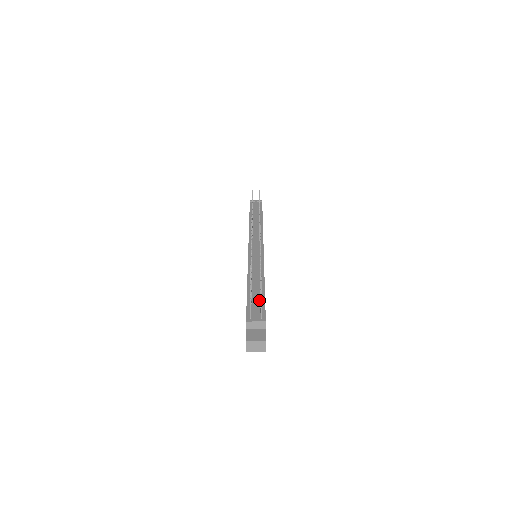
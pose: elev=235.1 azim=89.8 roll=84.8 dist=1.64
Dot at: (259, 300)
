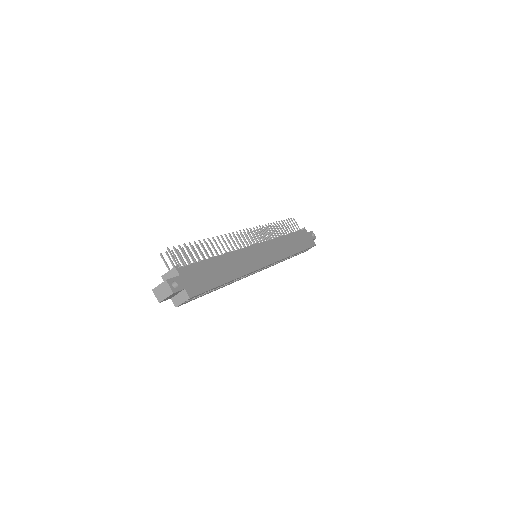
Dot at: occluded
